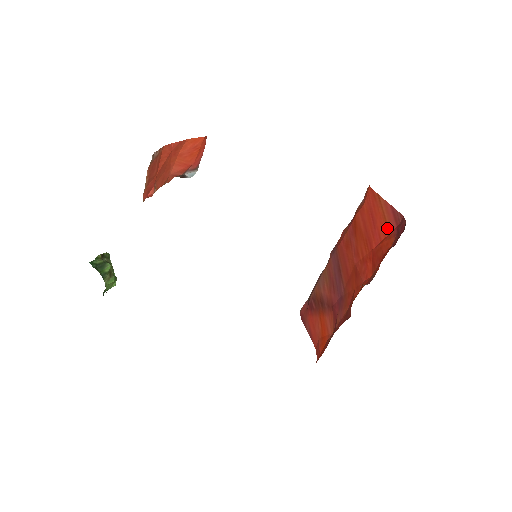
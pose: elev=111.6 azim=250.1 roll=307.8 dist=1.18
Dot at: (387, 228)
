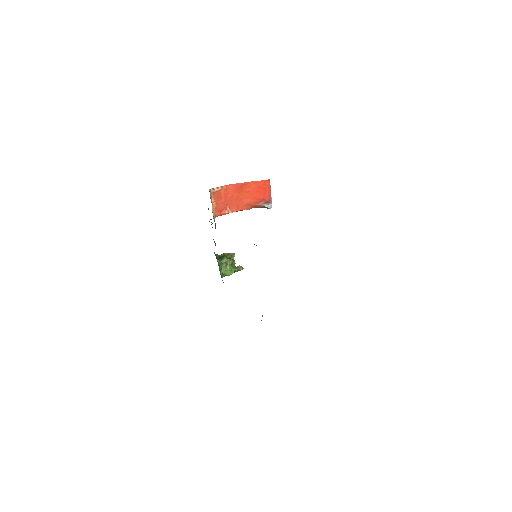
Dot at: occluded
